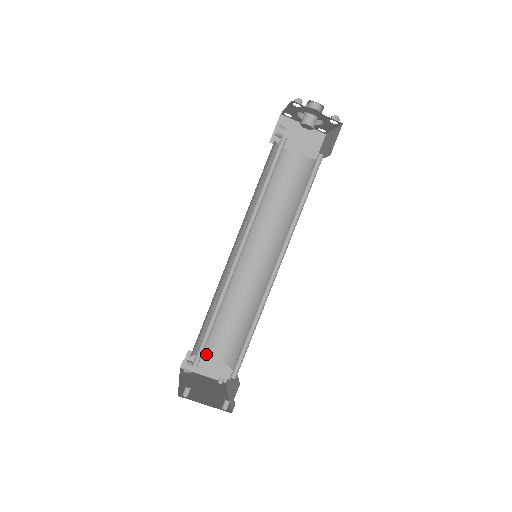
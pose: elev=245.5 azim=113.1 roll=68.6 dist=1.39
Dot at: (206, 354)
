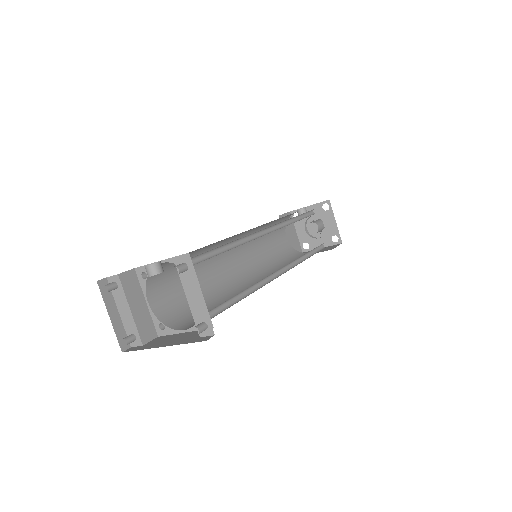
Dot at: (148, 291)
